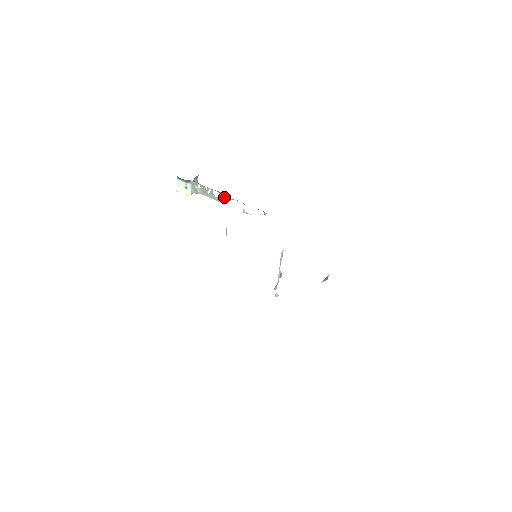
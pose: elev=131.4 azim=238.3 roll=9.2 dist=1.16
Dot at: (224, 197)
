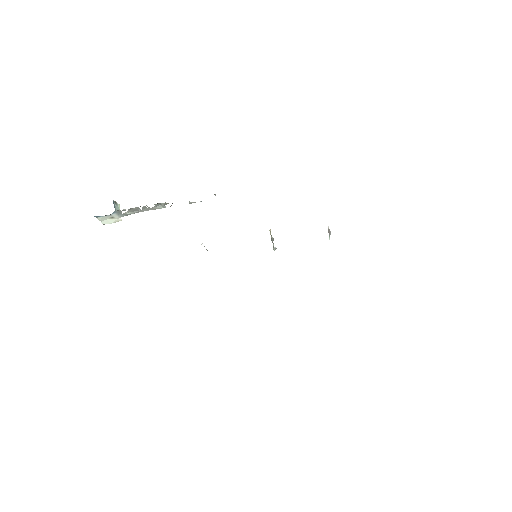
Dot at: (161, 204)
